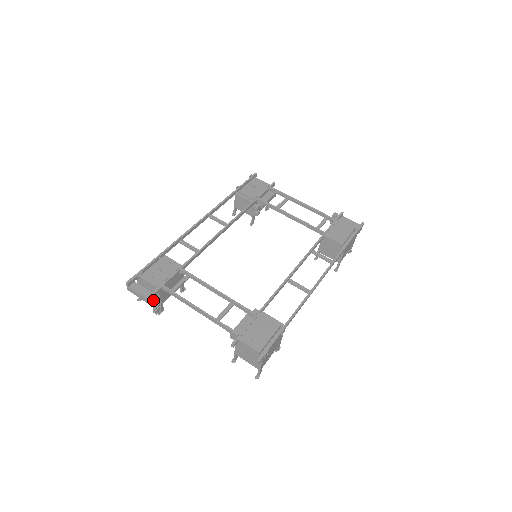
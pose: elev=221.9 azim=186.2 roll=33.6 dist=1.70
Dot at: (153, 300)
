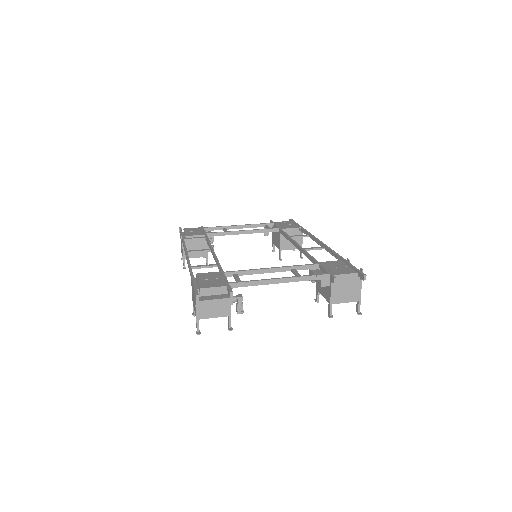
Dot at: (234, 296)
